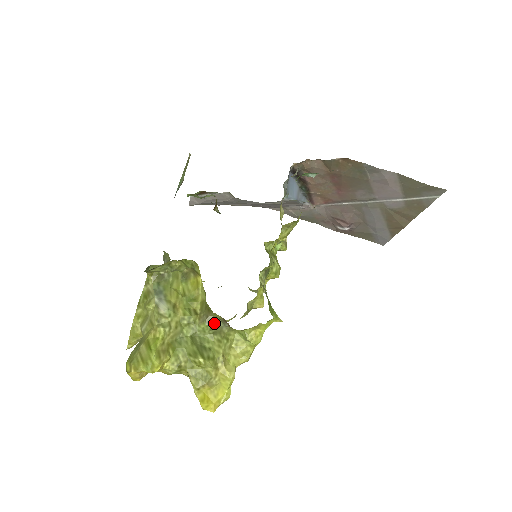
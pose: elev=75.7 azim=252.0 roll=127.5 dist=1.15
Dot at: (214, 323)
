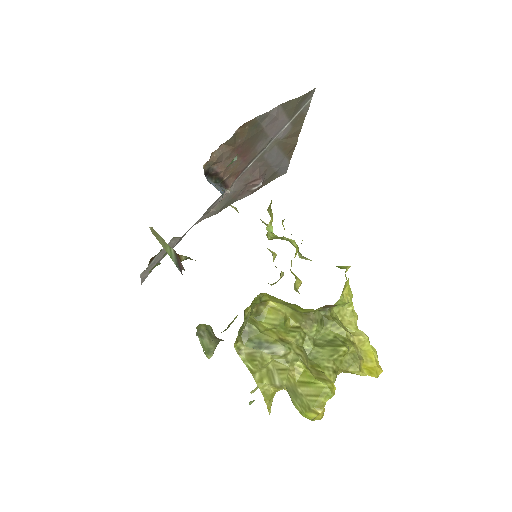
Dot at: (319, 318)
